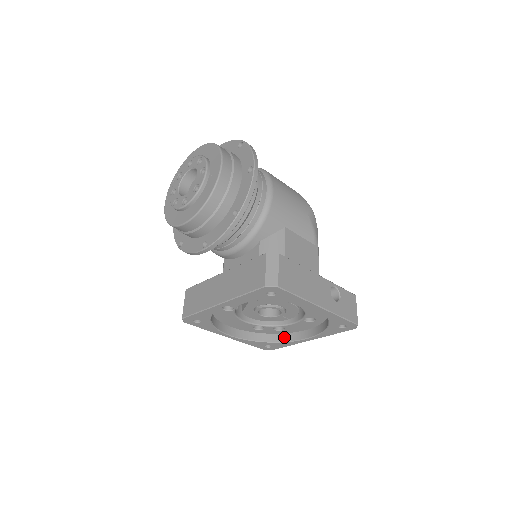
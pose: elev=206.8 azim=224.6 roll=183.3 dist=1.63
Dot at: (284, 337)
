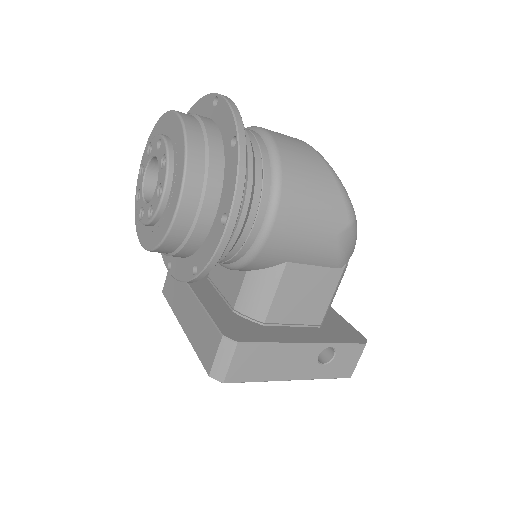
Dot at: occluded
